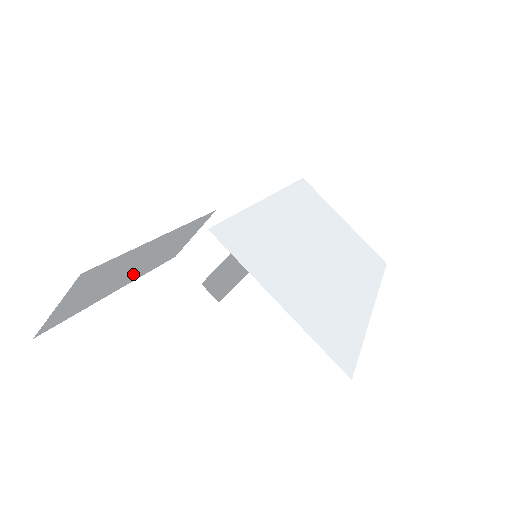
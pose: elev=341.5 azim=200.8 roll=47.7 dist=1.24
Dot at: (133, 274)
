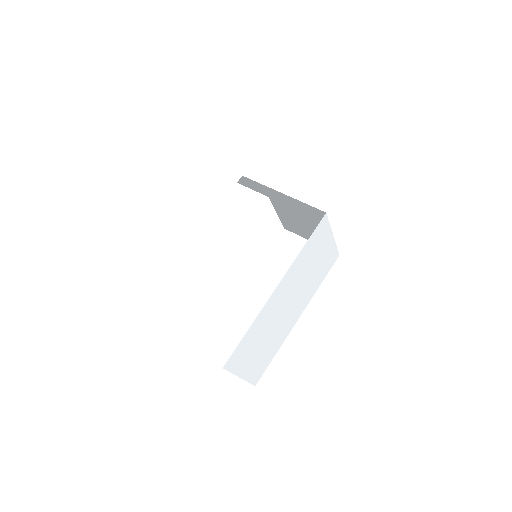
Dot at: (164, 210)
